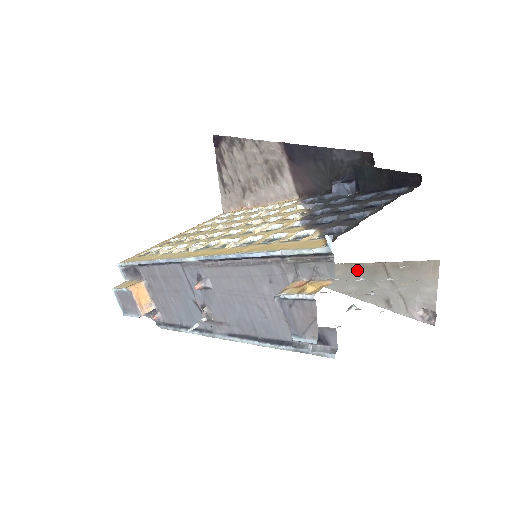
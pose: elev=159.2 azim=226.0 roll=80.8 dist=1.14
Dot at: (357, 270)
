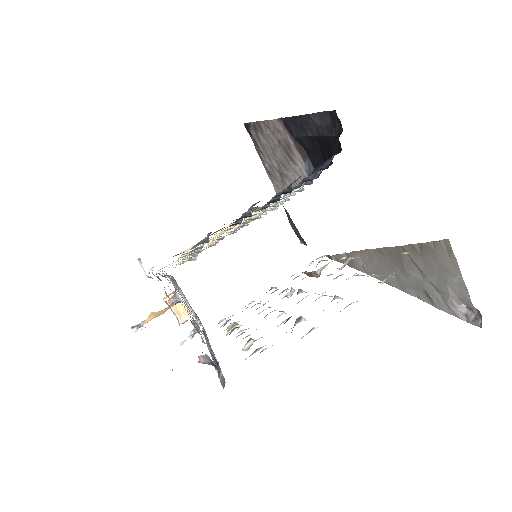
Dot at: (386, 256)
